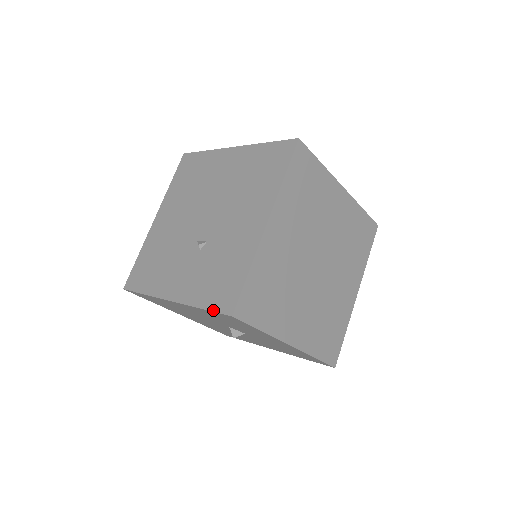
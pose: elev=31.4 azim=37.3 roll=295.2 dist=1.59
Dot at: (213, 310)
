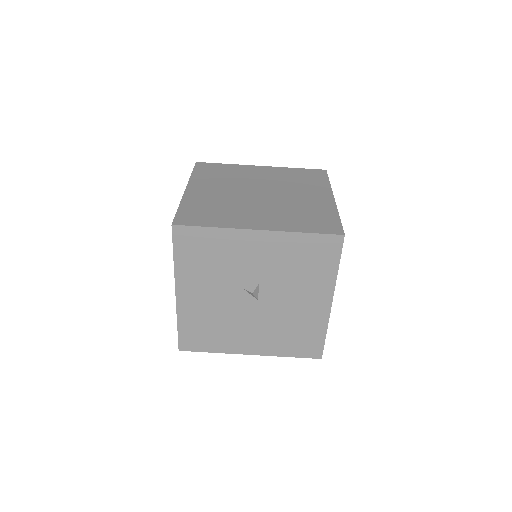
Dot at: occluded
